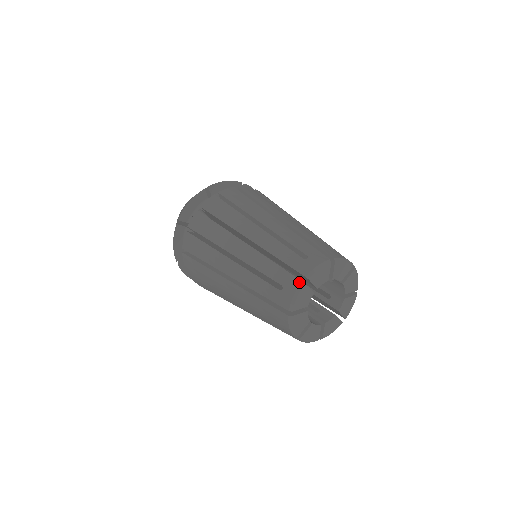
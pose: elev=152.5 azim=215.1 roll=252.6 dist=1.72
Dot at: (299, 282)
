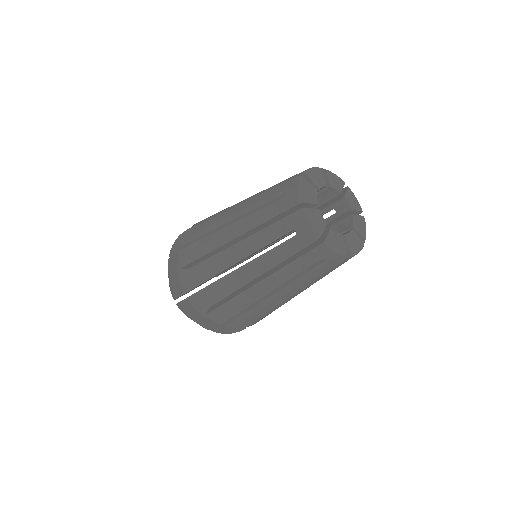
Dot at: occluded
